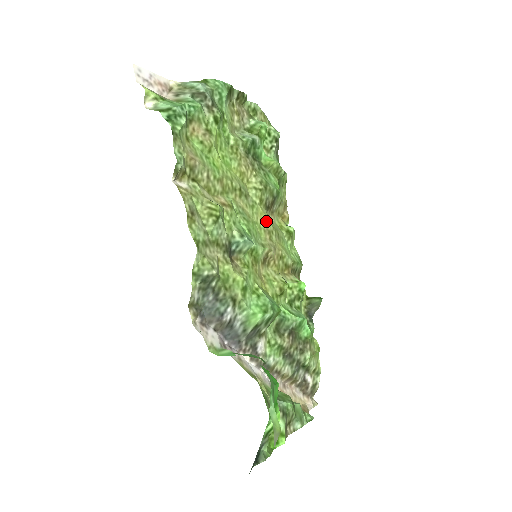
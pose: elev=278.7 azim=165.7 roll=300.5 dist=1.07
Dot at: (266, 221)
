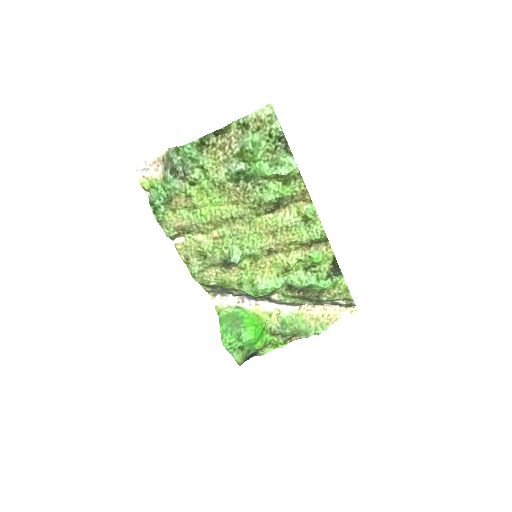
Dot at: (267, 226)
